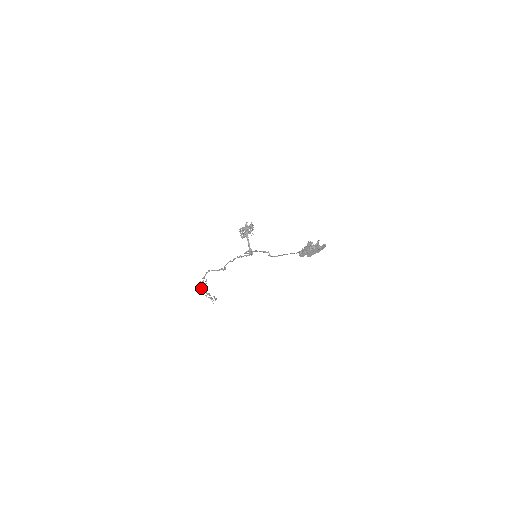
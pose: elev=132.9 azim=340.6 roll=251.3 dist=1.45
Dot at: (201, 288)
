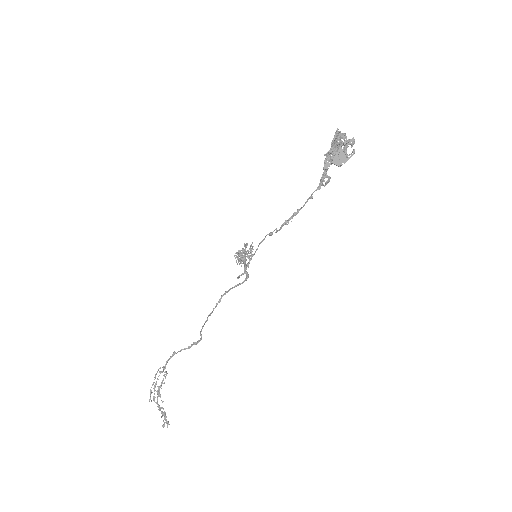
Dot at: (154, 385)
